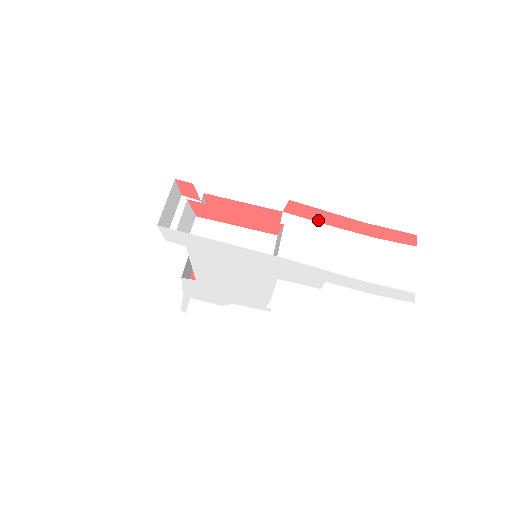
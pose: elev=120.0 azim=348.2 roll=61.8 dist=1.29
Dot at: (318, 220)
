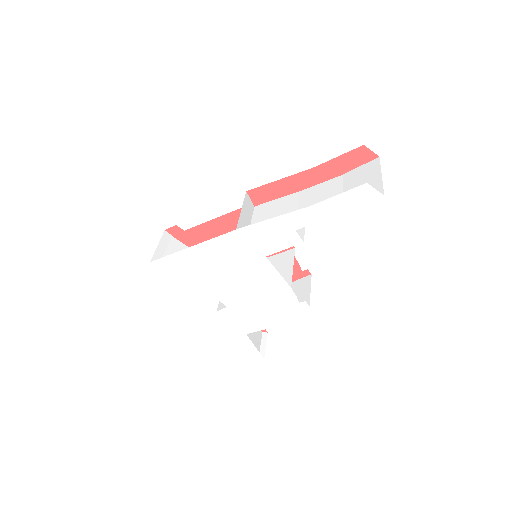
Dot at: (283, 194)
